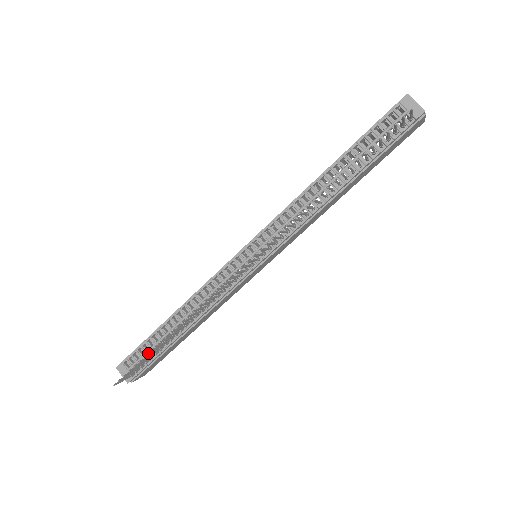
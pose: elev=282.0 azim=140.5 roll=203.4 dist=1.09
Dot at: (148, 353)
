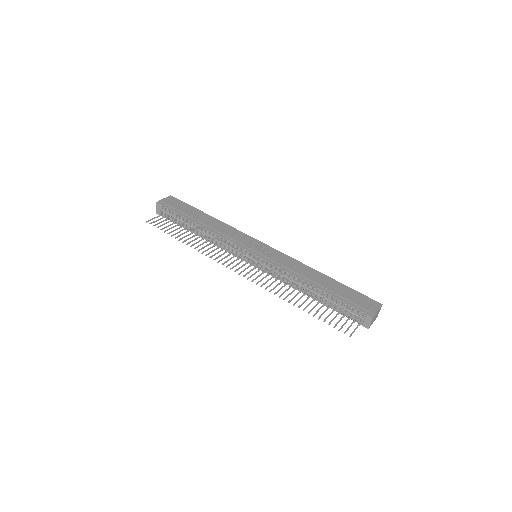
Dot at: (175, 218)
